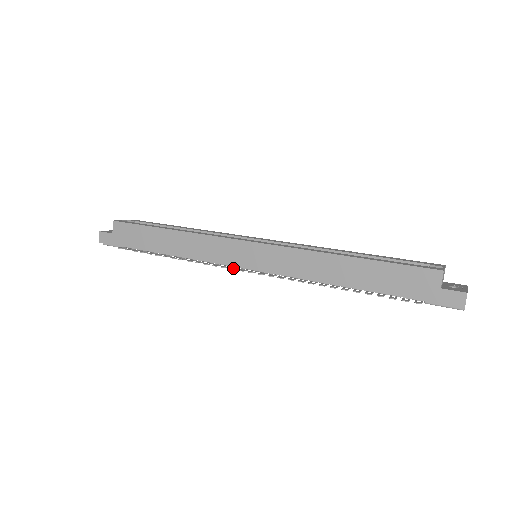
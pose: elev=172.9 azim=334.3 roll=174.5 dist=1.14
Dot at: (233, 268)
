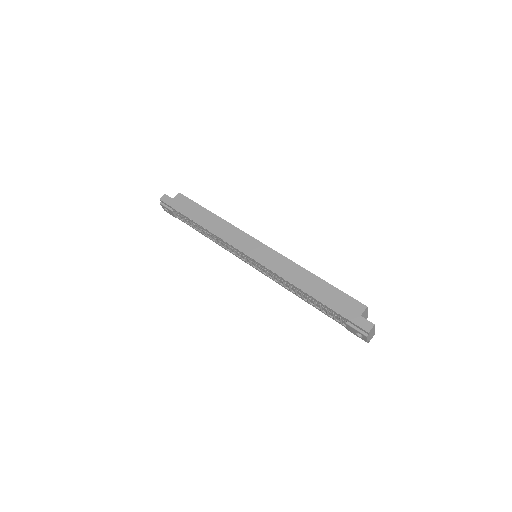
Dot at: (240, 250)
